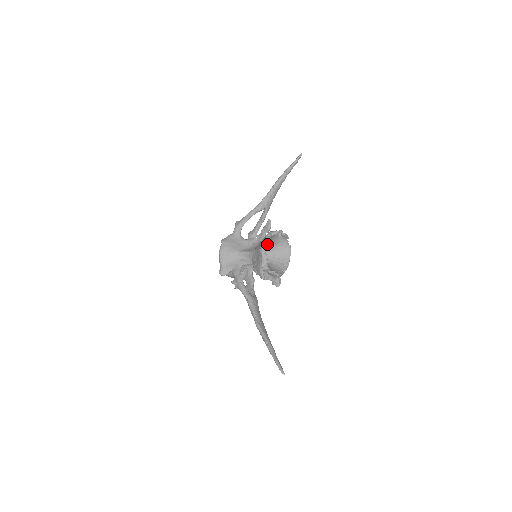
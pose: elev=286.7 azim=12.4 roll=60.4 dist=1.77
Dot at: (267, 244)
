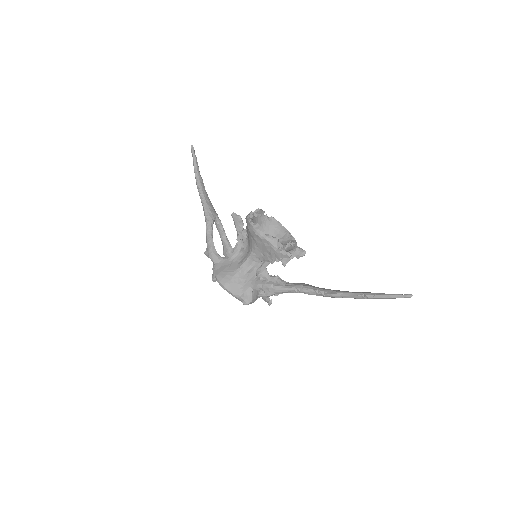
Dot at: (258, 226)
